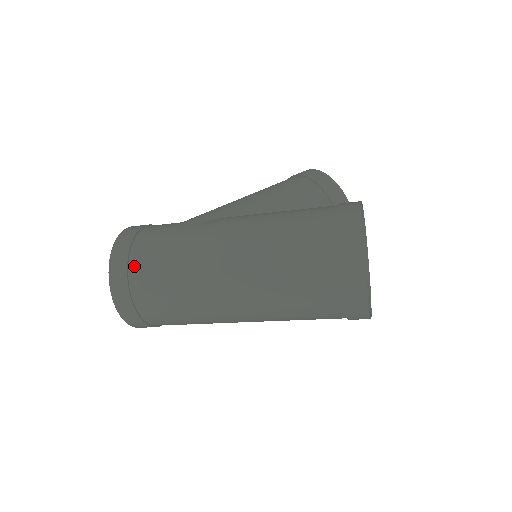
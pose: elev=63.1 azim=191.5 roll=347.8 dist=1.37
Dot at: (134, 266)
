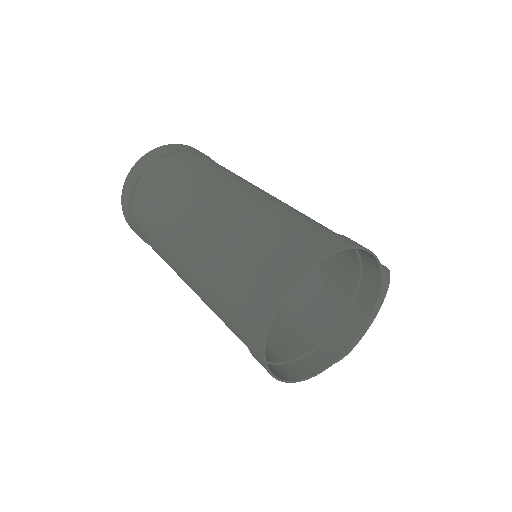
Dot at: (170, 157)
